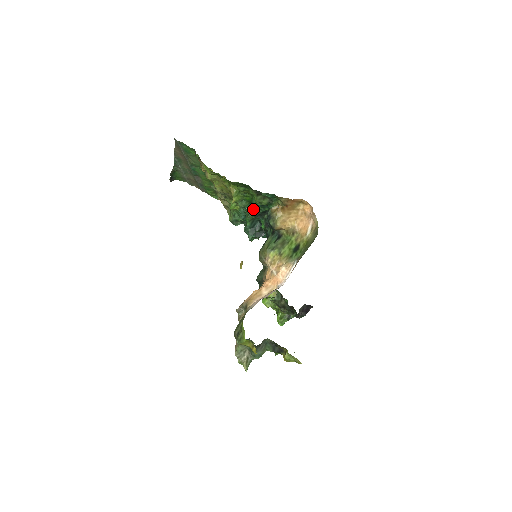
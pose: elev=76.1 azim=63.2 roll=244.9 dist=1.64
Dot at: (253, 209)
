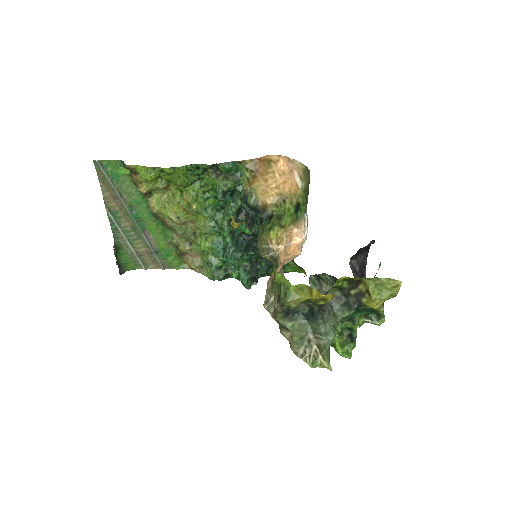
Dot at: (224, 215)
